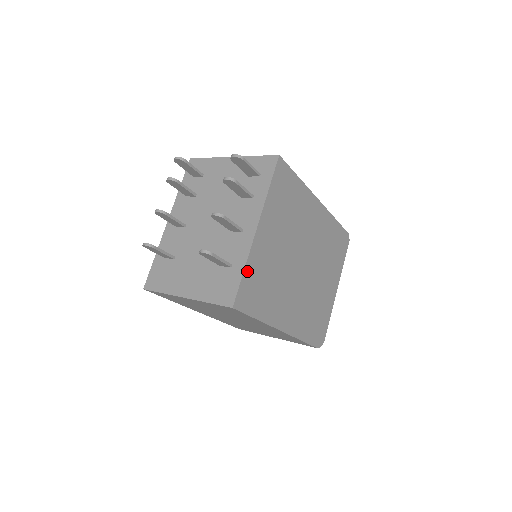
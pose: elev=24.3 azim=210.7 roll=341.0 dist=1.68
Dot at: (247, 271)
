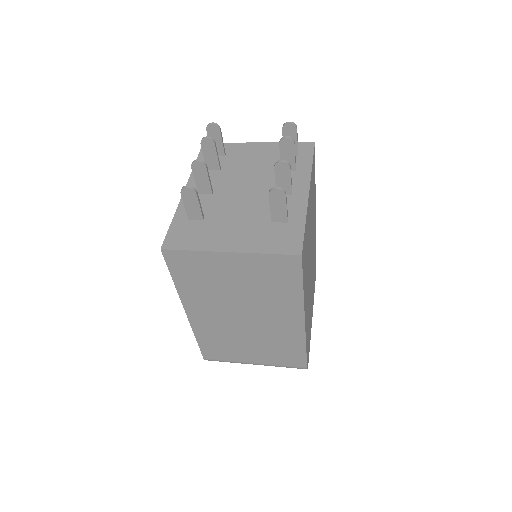
Dot at: (305, 227)
